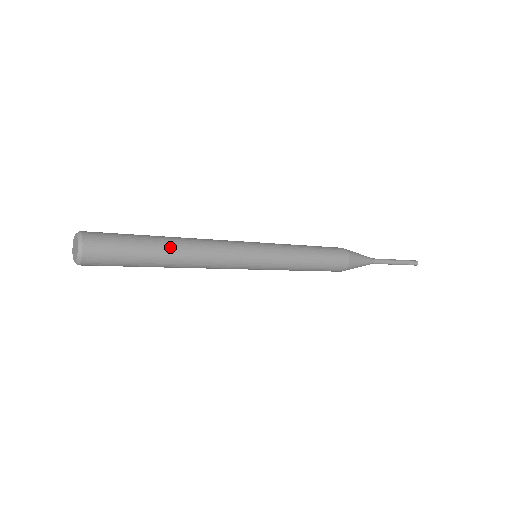
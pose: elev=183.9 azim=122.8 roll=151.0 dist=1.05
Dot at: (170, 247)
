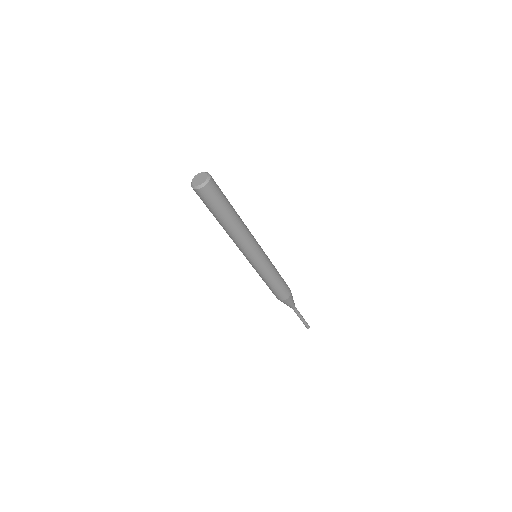
Dot at: (235, 218)
